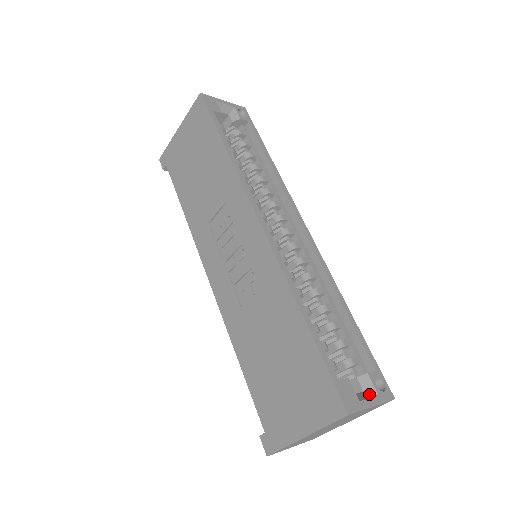
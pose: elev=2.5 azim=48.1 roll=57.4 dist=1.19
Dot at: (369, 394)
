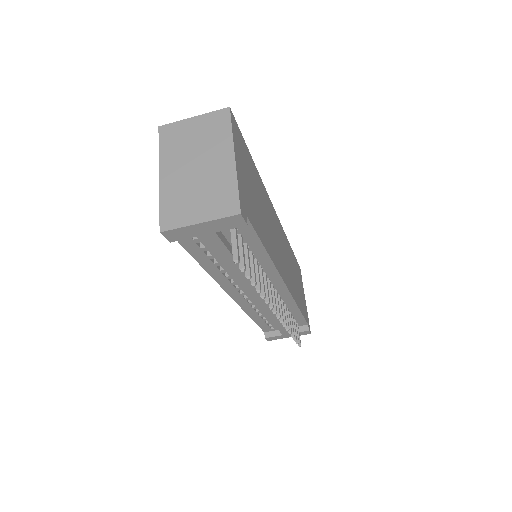
Dot at: occluded
